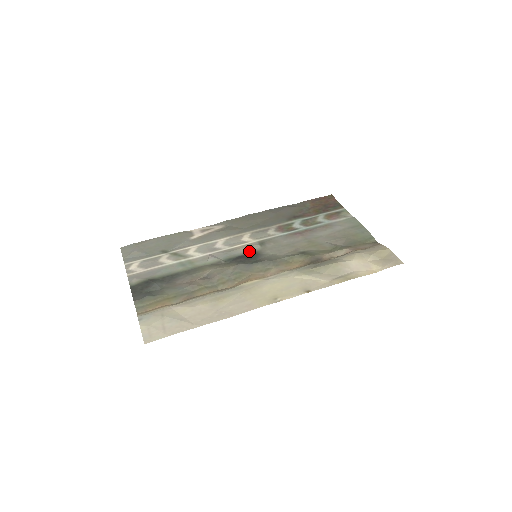
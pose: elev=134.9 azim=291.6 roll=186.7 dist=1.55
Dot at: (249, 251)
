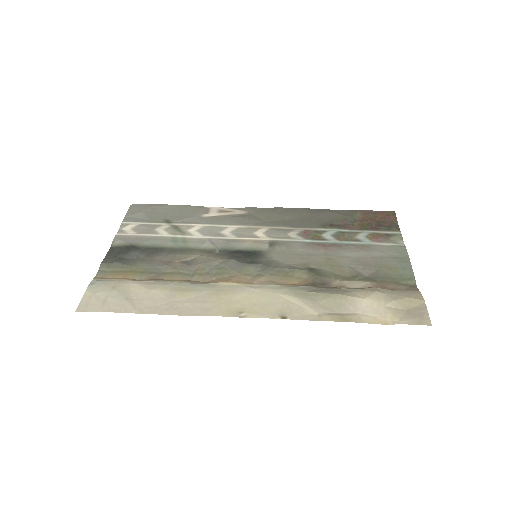
Dot at: (253, 248)
